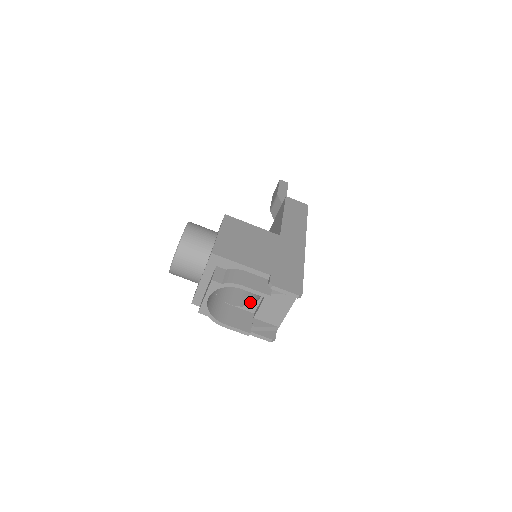
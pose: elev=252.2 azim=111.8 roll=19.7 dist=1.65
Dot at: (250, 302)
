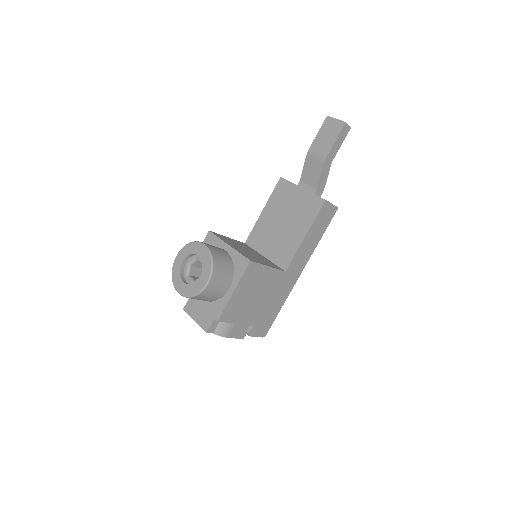
Dot at: occluded
